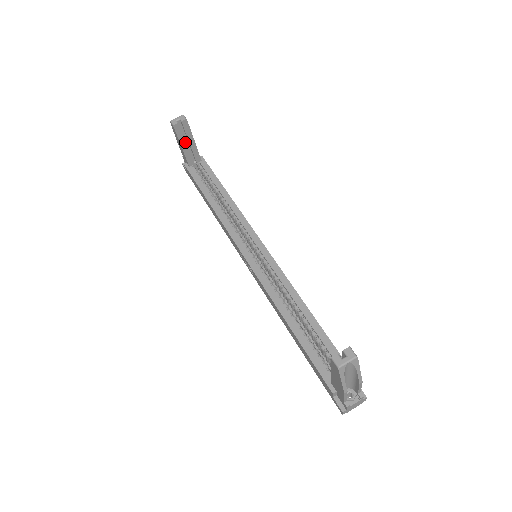
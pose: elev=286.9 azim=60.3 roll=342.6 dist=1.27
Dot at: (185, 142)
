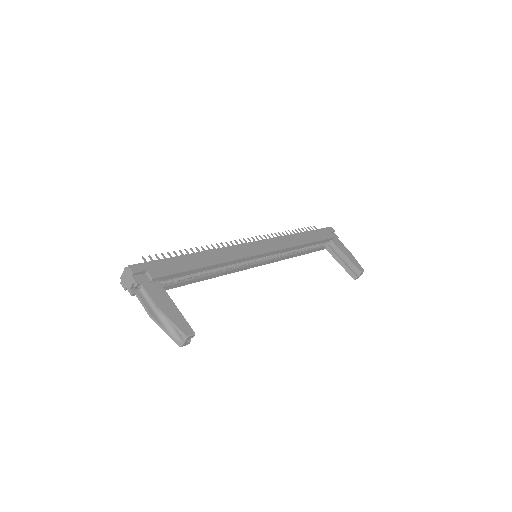
Dot at: occluded
